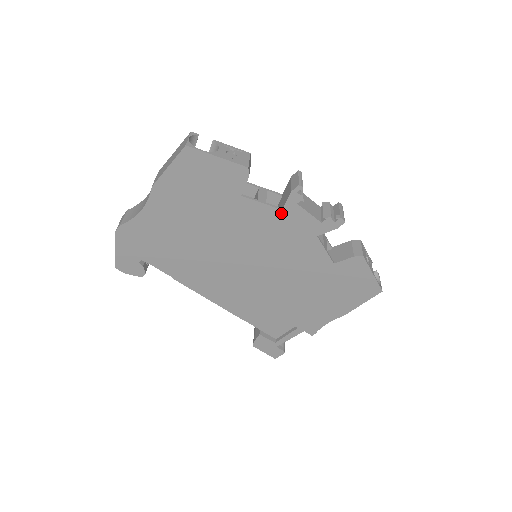
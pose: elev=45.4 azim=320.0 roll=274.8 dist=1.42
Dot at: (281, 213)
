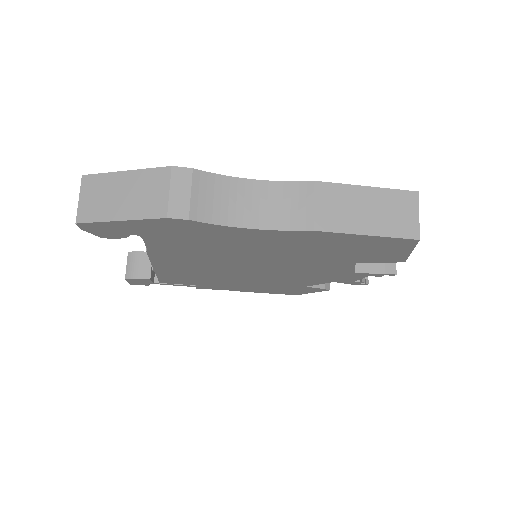
Dot at: (349, 273)
